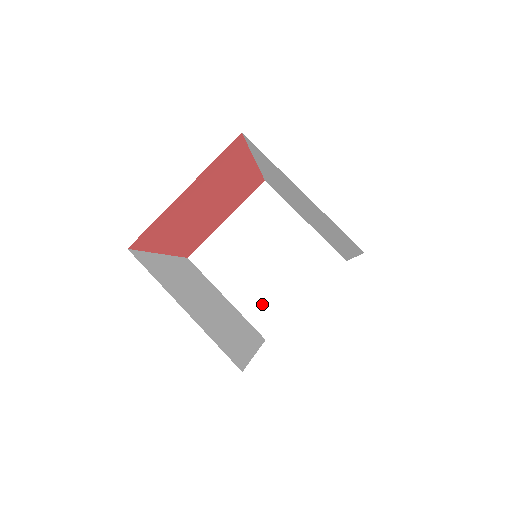
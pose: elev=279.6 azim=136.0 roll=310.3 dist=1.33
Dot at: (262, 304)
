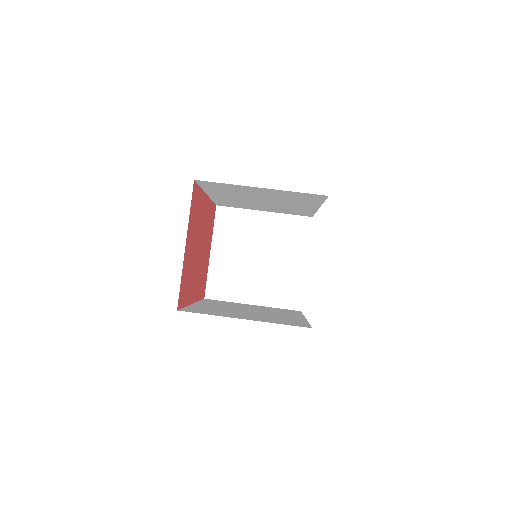
Dot at: (280, 289)
